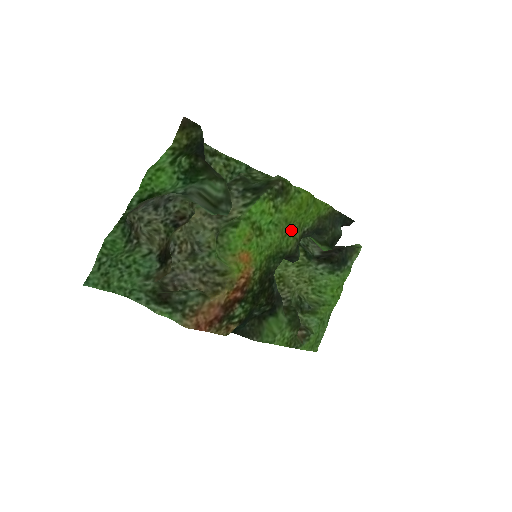
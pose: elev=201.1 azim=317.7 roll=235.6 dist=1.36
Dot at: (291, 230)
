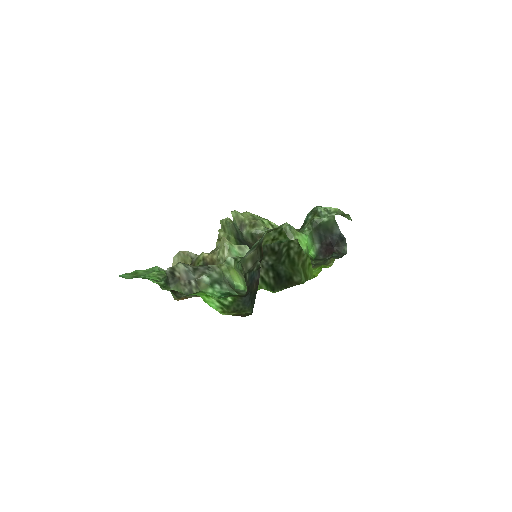
Dot at: occluded
